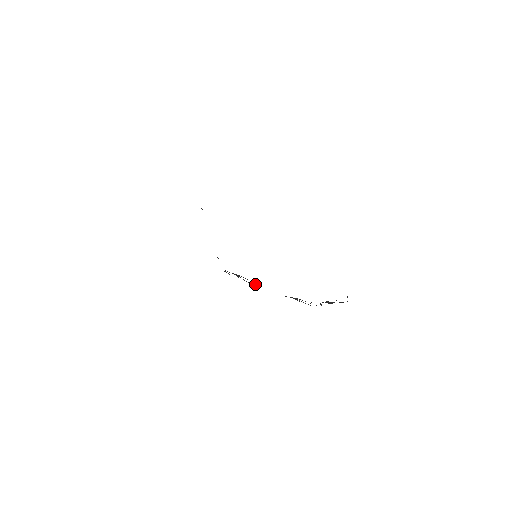
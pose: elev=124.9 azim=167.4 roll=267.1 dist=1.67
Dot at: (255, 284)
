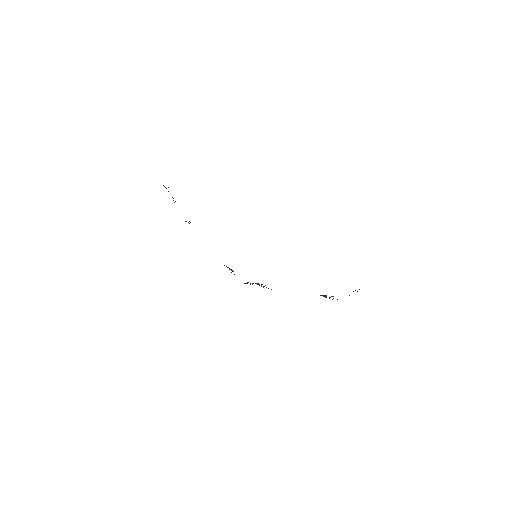
Dot at: occluded
